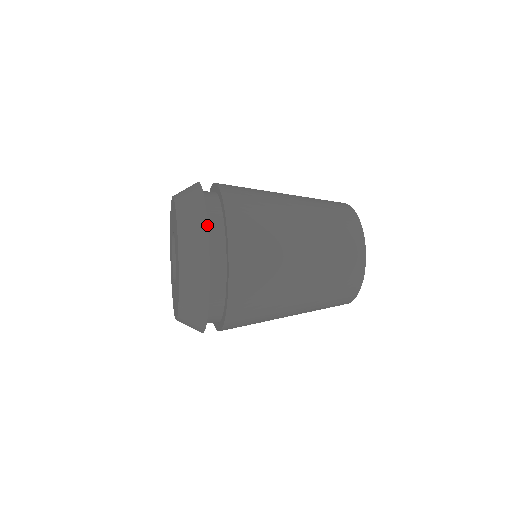
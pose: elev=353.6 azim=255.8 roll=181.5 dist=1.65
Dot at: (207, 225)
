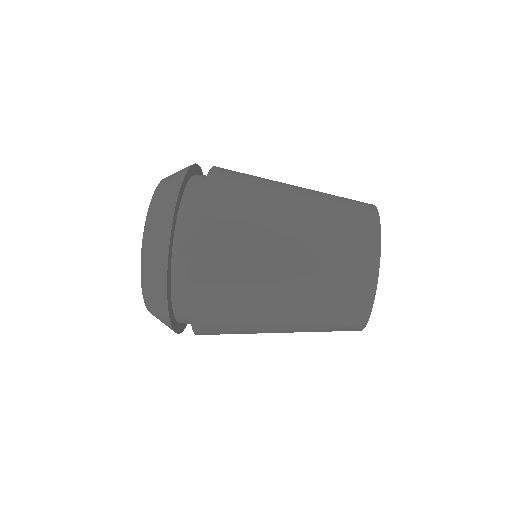
Dot at: (182, 331)
